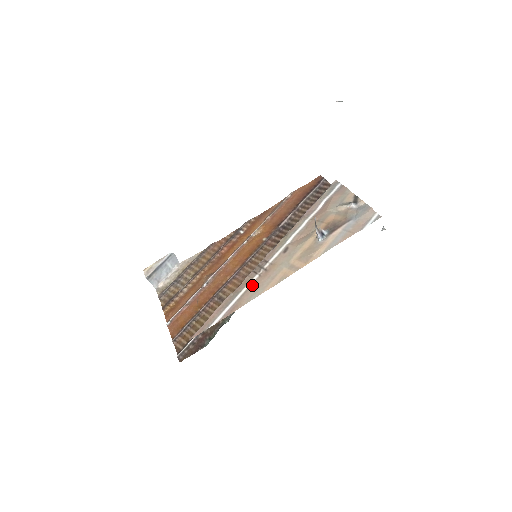
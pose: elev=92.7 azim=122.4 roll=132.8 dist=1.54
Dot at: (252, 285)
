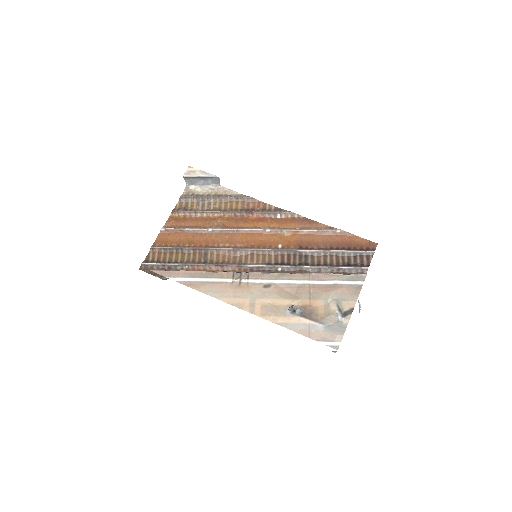
Dot at: (220, 283)
